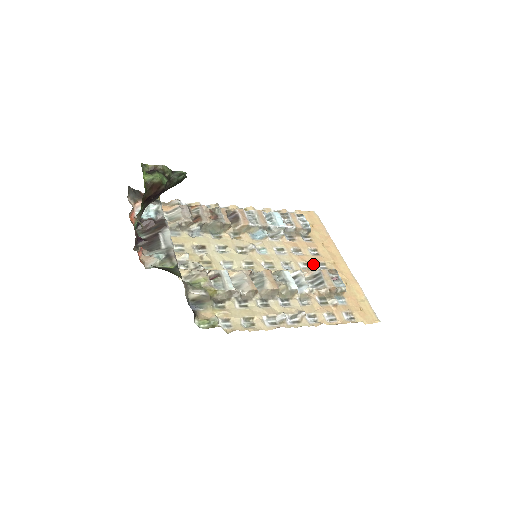
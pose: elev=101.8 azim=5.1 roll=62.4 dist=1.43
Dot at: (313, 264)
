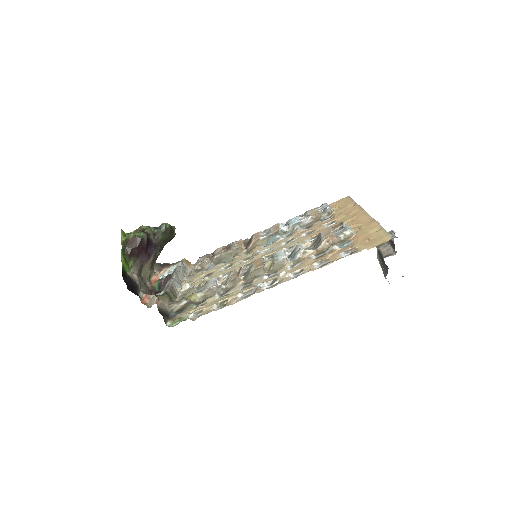
Dot at: occluded
